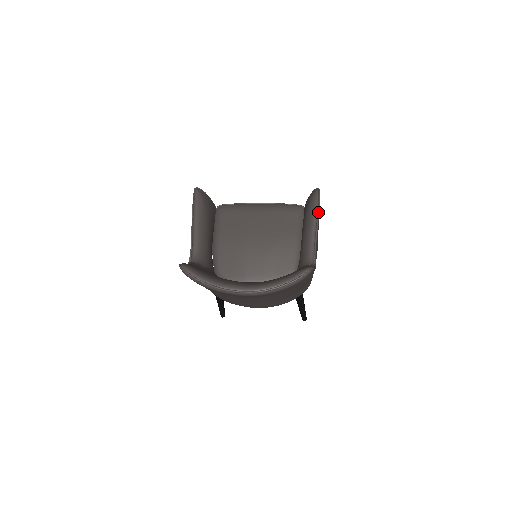
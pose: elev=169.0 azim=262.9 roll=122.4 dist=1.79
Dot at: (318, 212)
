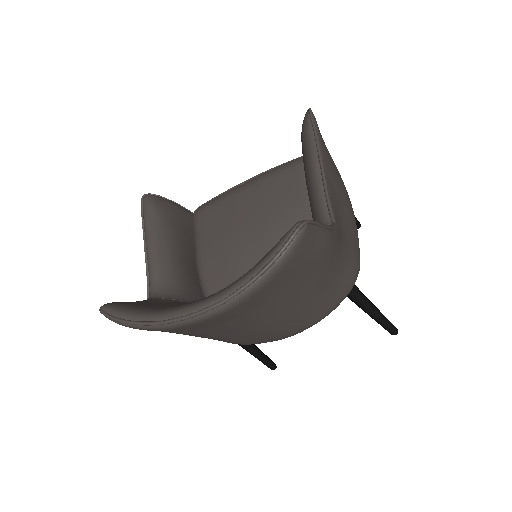
Dot at: (316, 141)
